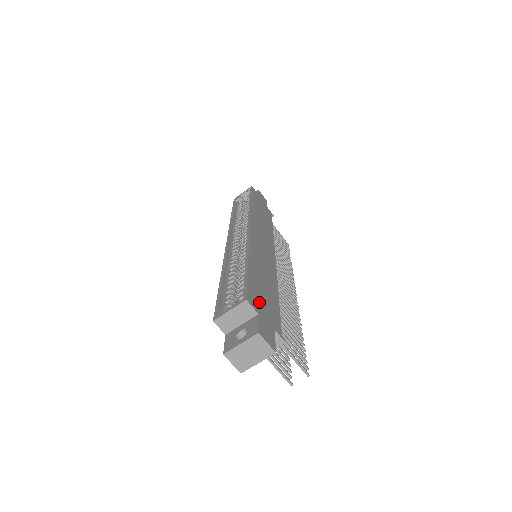
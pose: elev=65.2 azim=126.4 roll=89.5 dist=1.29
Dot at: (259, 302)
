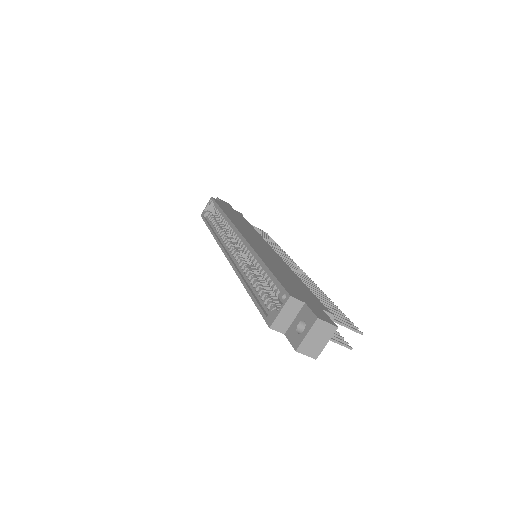
Dot at: (297, 293)
